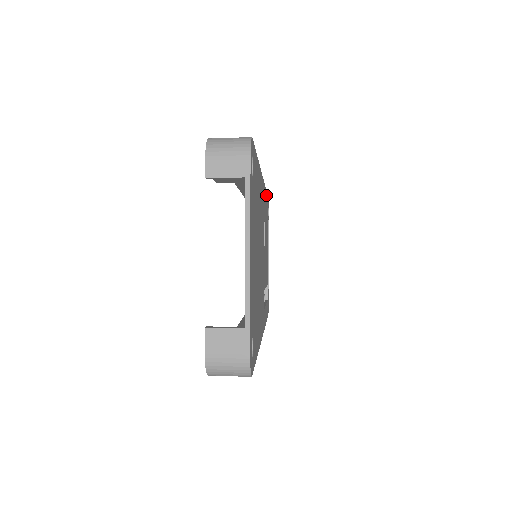
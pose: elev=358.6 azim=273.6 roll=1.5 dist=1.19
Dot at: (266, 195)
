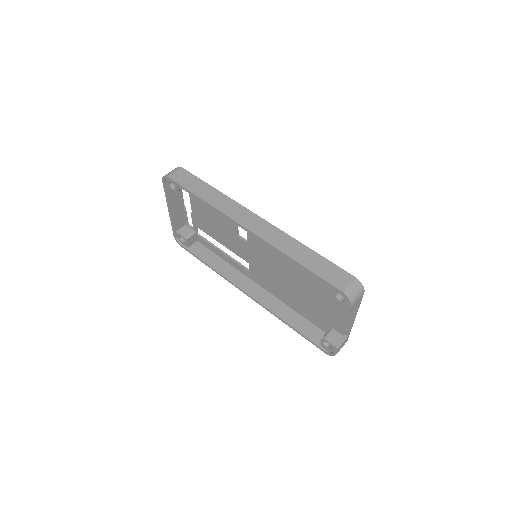
Dot at: occluded
